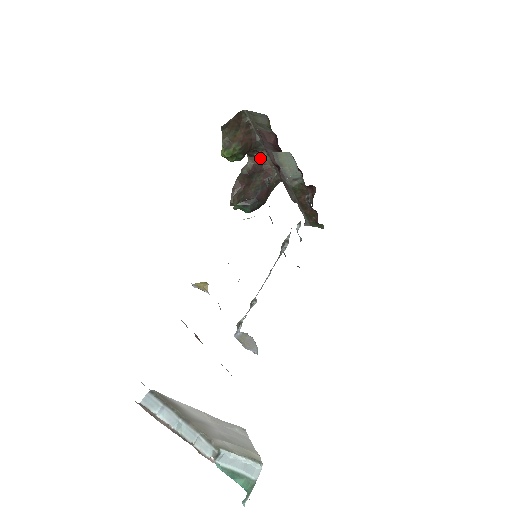
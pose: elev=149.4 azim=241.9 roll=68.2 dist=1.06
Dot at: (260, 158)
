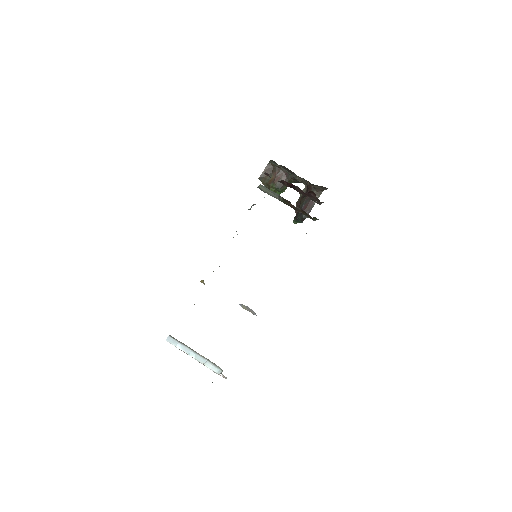
Dot at: (304, 182)
